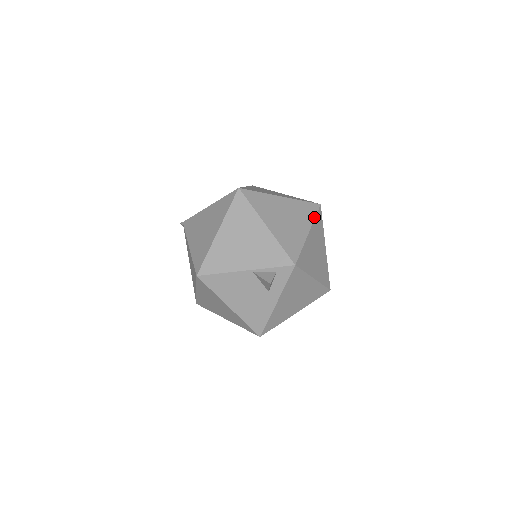
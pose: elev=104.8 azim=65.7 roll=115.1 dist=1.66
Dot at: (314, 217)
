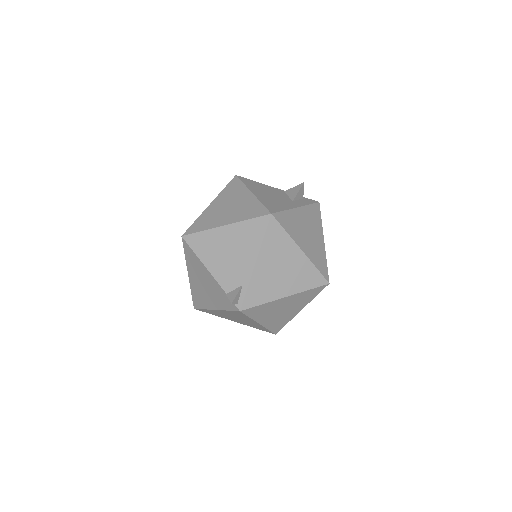
Dot at: occluded
